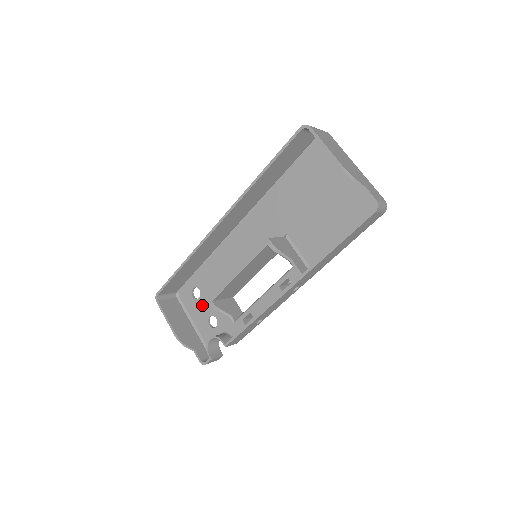
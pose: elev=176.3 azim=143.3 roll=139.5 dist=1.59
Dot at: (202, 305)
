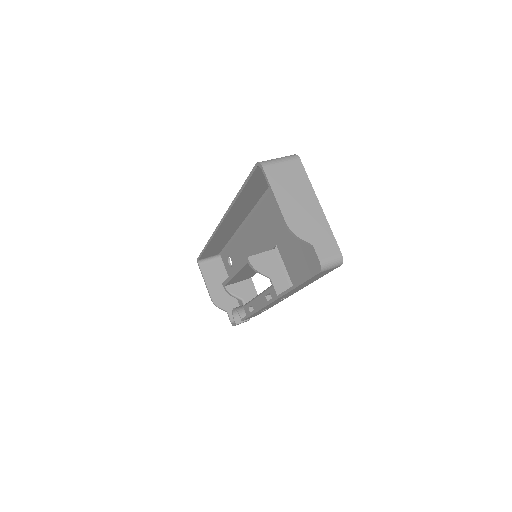
Dot at: occluded
